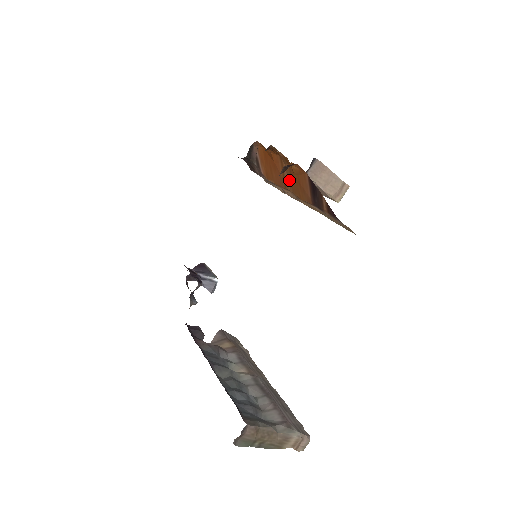
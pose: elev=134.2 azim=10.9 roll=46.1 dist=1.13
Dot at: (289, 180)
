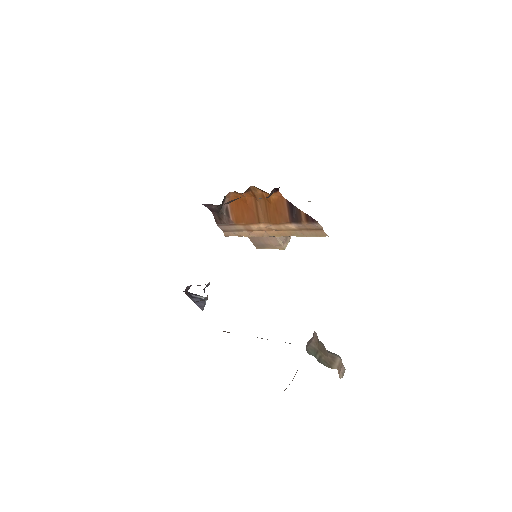
Dot at: (264, 213)
